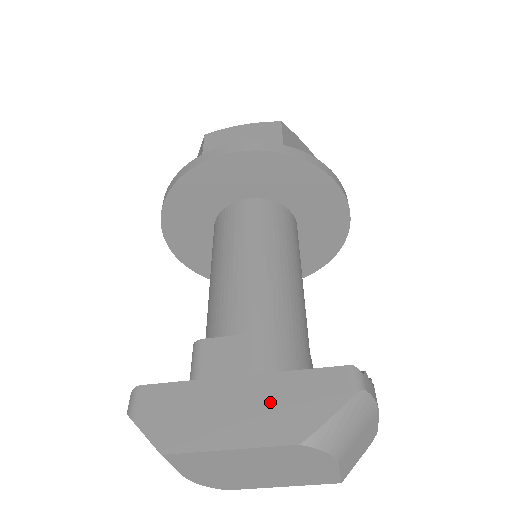
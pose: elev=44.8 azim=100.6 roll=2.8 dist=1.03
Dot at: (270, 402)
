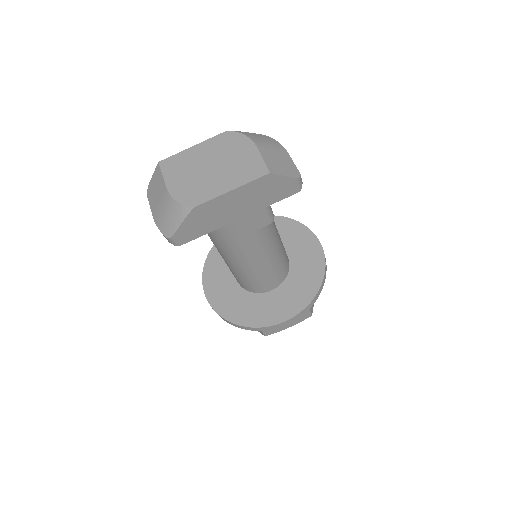
Dot at: occluded
